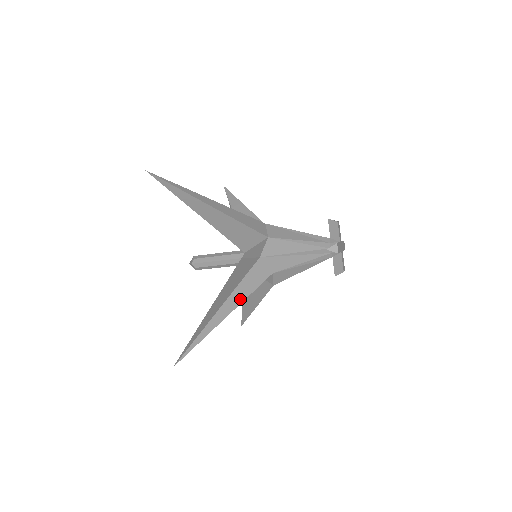
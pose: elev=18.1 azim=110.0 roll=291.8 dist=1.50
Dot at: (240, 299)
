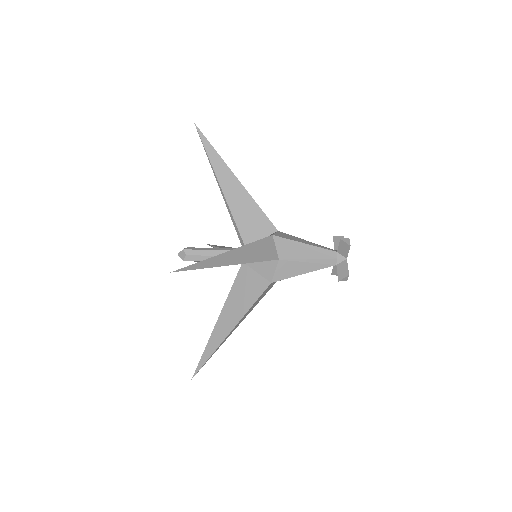
Dot at: (249, 258)
